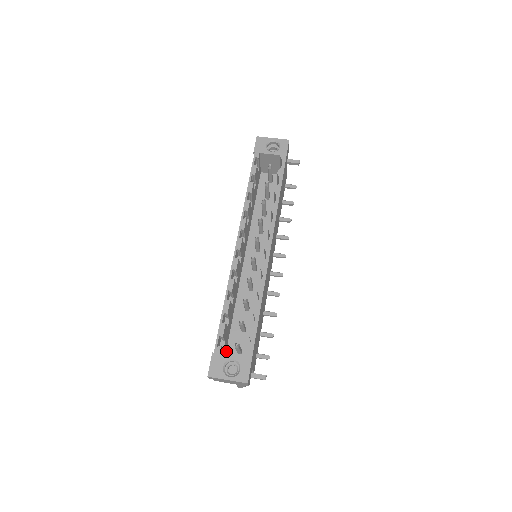
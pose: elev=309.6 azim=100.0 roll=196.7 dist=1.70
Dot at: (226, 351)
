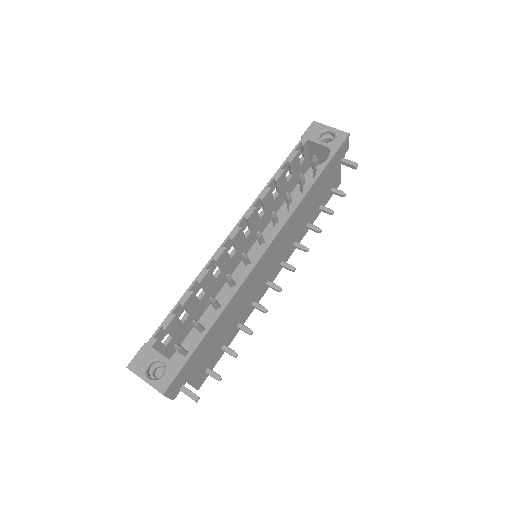
Dot at: (176, 350)
